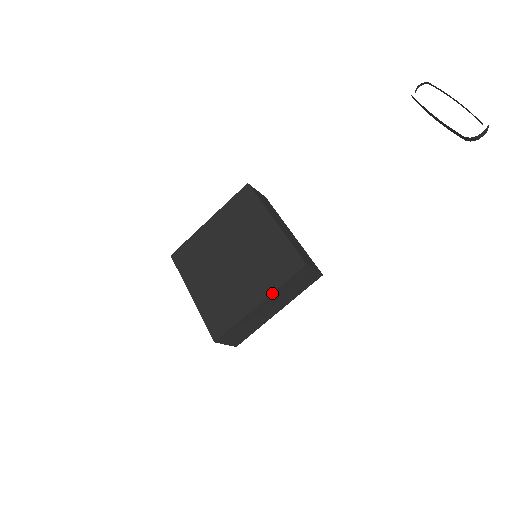
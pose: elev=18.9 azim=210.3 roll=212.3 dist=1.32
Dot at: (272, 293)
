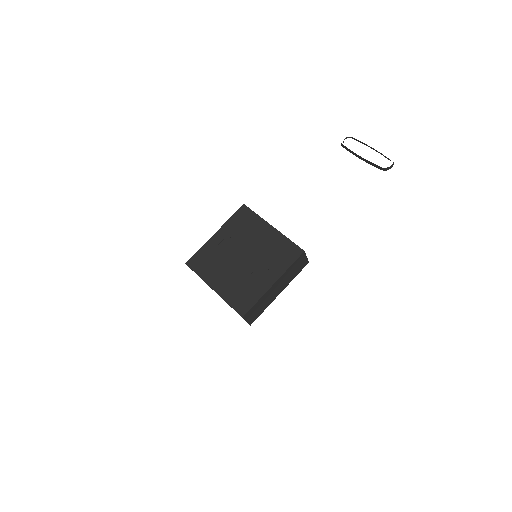
Dot at: (283, 274)
